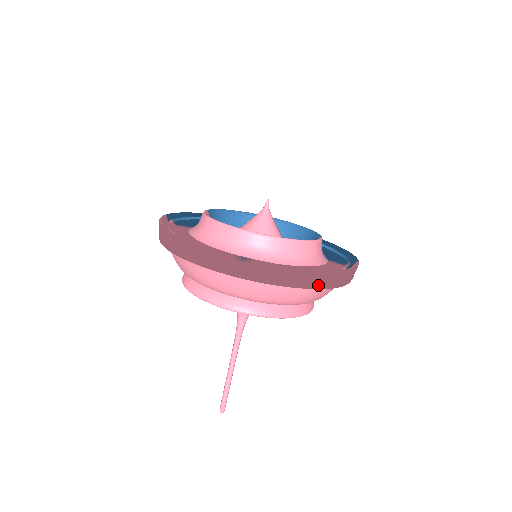
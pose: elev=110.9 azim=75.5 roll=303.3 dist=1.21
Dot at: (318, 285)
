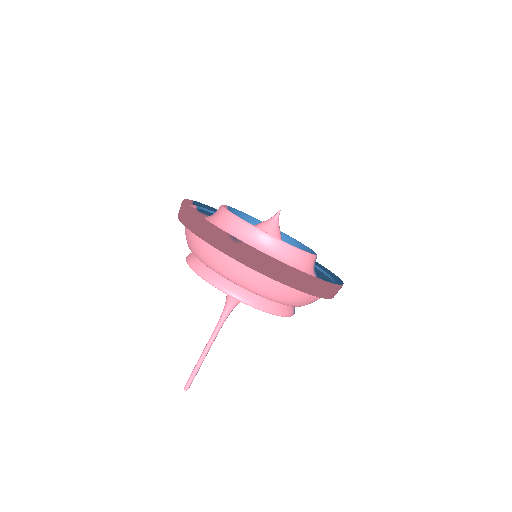
Dot at: (293, 284)
